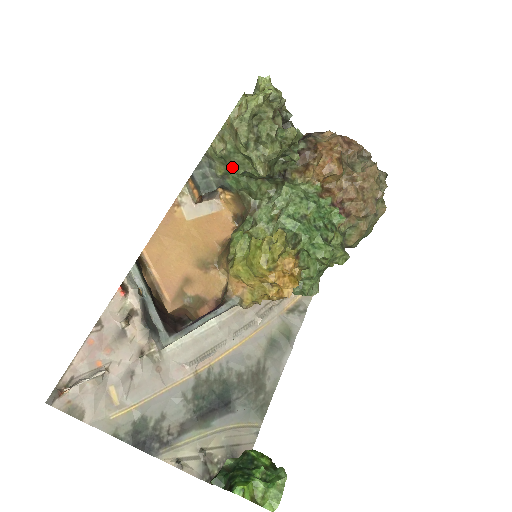
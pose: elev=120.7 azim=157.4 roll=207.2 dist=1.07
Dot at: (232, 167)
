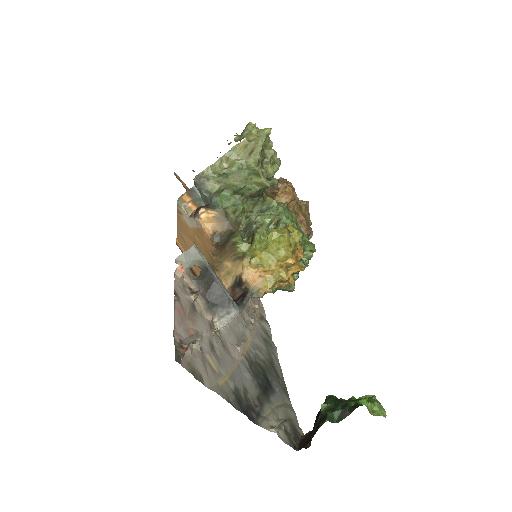
Dot at: (235, 182)
